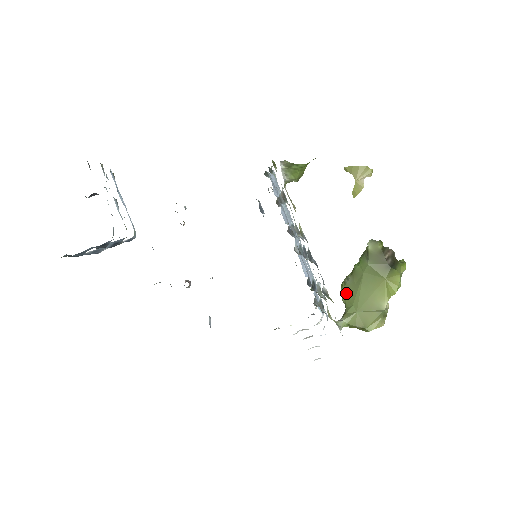
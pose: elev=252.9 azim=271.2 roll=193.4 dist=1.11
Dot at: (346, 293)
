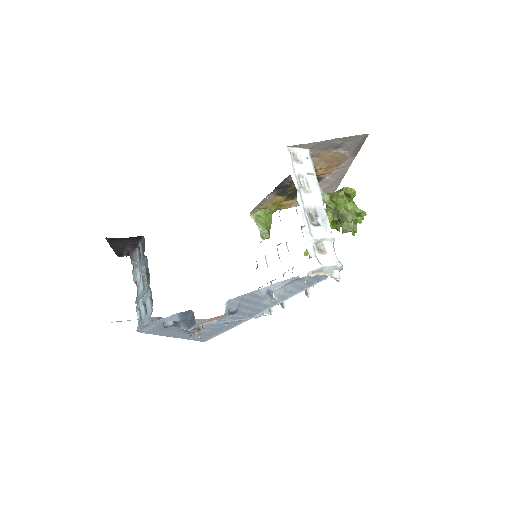
Dot at: occluded
